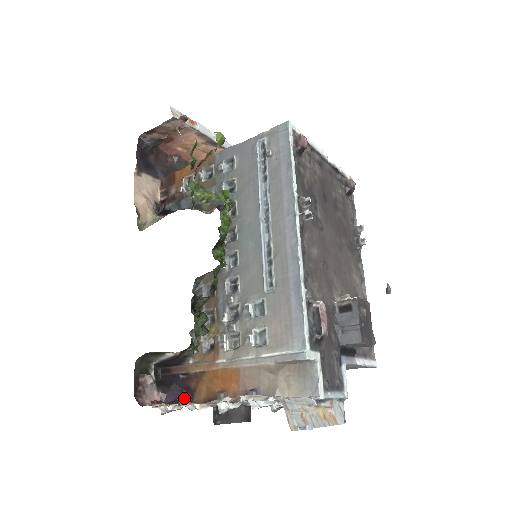
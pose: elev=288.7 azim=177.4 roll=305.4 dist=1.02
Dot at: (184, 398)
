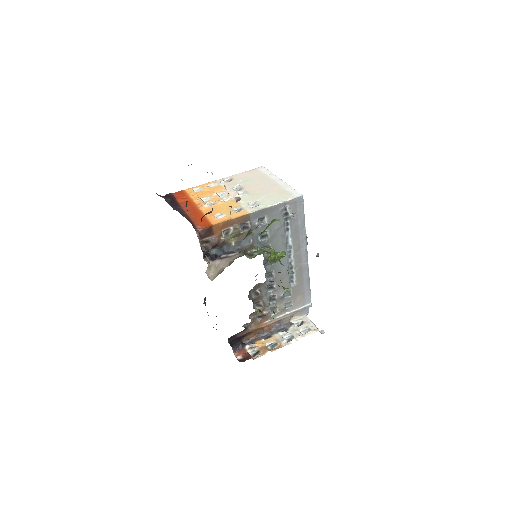
Dot at: (241, 342)
